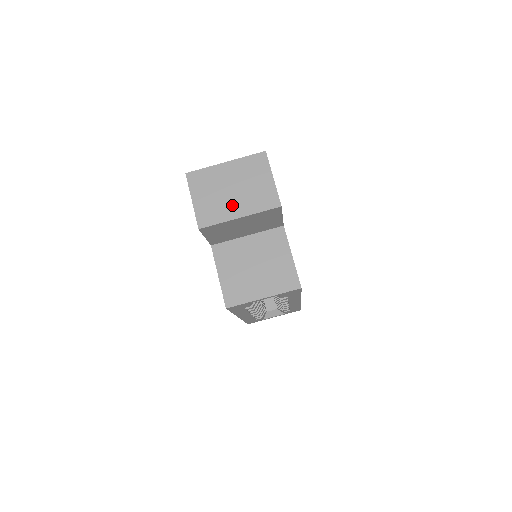
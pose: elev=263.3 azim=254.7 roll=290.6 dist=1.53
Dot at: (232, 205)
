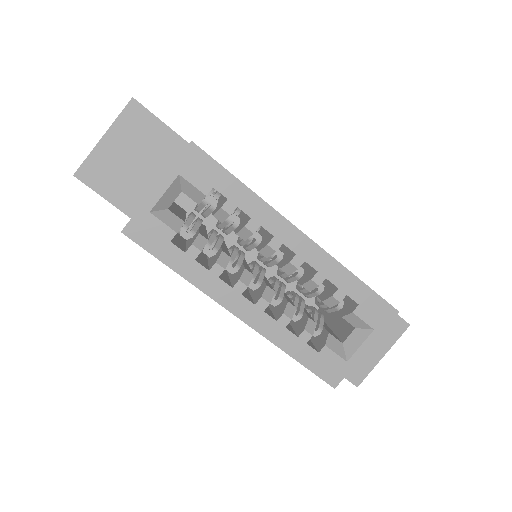
Dot at: occluded
